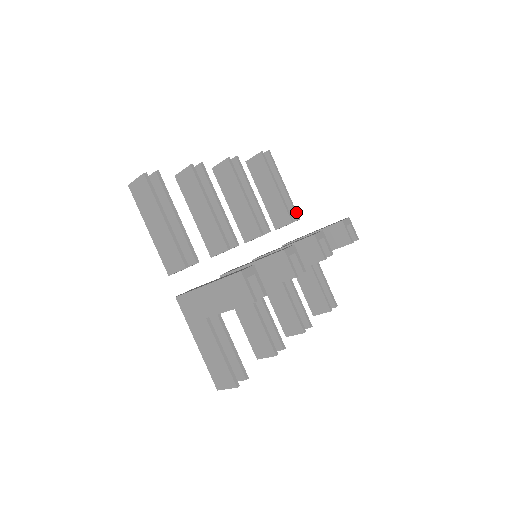
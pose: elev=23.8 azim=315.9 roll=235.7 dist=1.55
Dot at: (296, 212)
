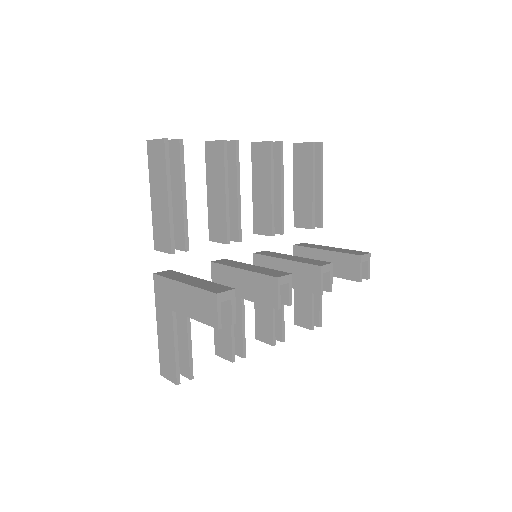
Dot at: (322, 218)
